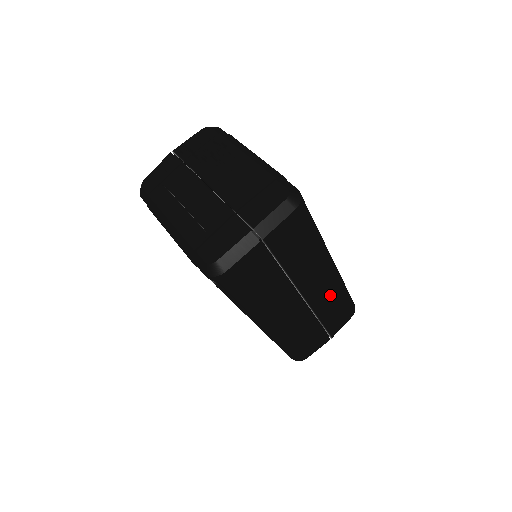
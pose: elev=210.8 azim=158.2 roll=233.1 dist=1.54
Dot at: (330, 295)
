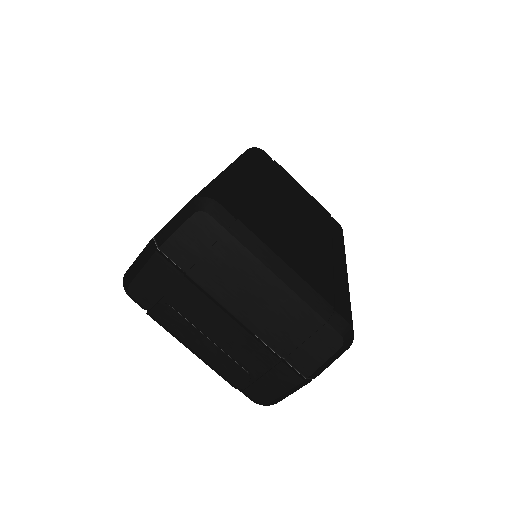
Dot at: occluded
